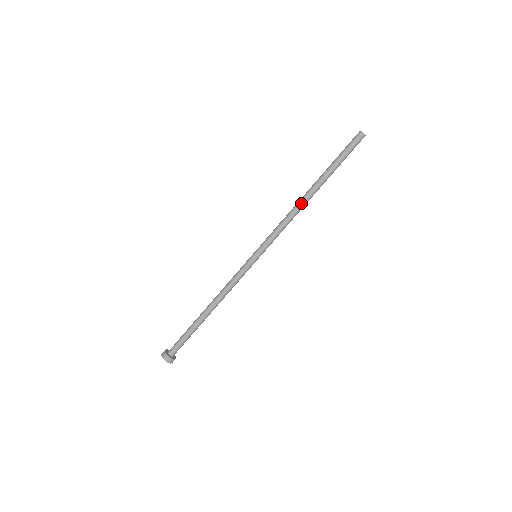
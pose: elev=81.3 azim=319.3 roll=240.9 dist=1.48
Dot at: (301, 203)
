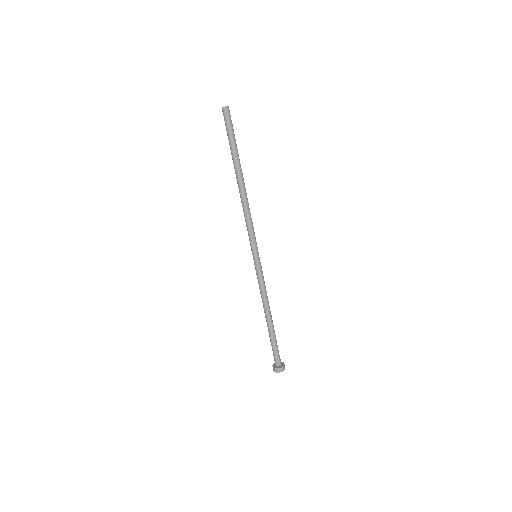
Dot at: (243, 195)
